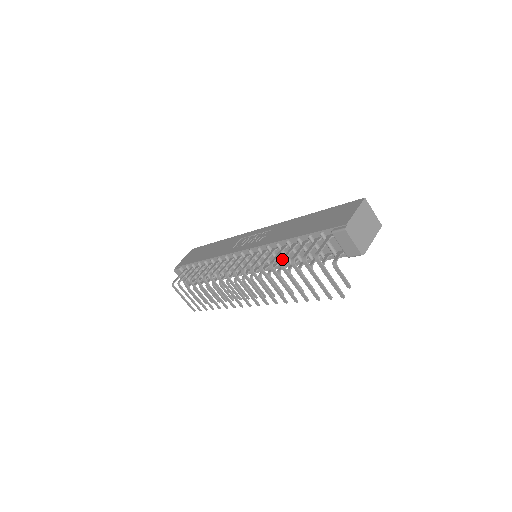
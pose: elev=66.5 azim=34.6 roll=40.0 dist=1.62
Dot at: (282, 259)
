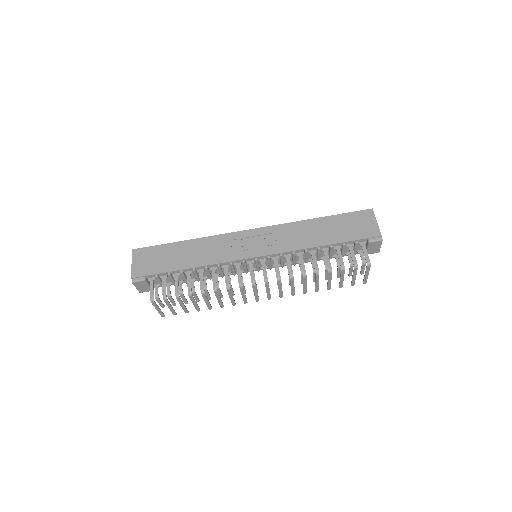
Dot at: (329, 266)
